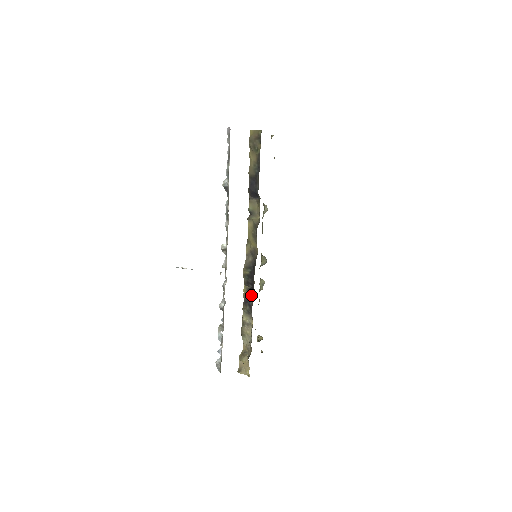
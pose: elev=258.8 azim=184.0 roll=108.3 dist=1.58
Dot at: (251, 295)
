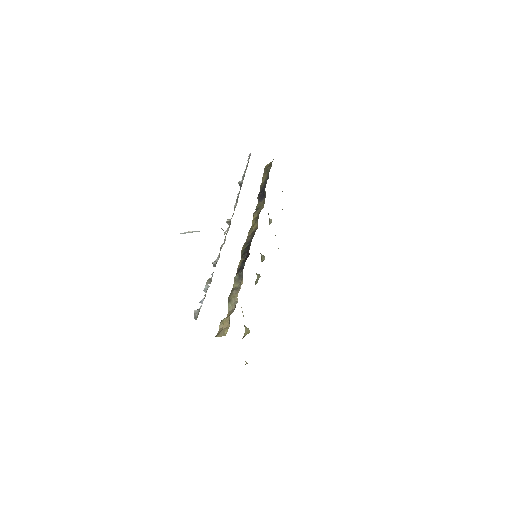
Dot at: (245, 260)
